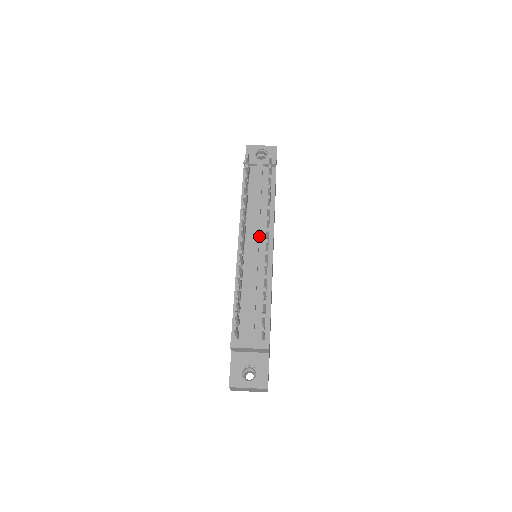
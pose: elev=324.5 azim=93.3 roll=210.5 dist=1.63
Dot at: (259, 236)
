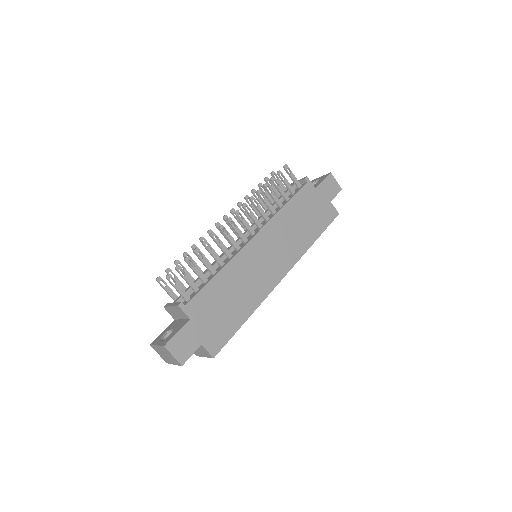
Dot at: occluded
